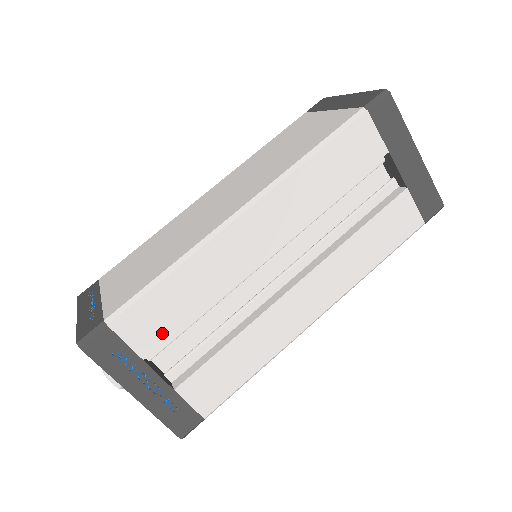
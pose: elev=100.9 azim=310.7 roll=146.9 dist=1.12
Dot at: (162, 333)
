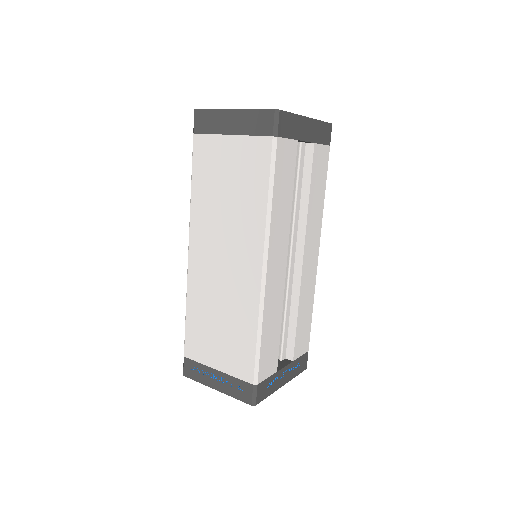
Dot at: (275, 354)
